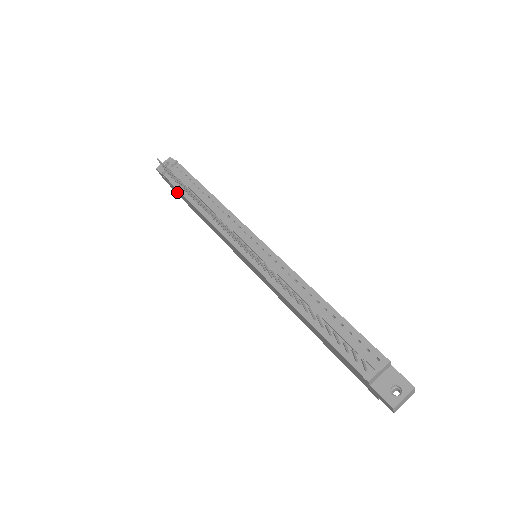
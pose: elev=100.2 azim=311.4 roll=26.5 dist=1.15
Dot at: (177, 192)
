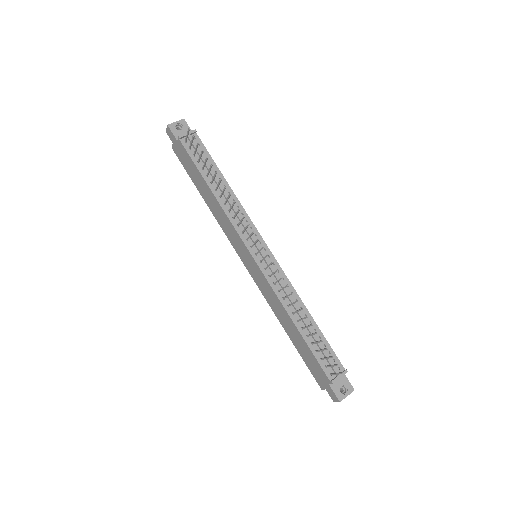
Dot at: (183, 159)
